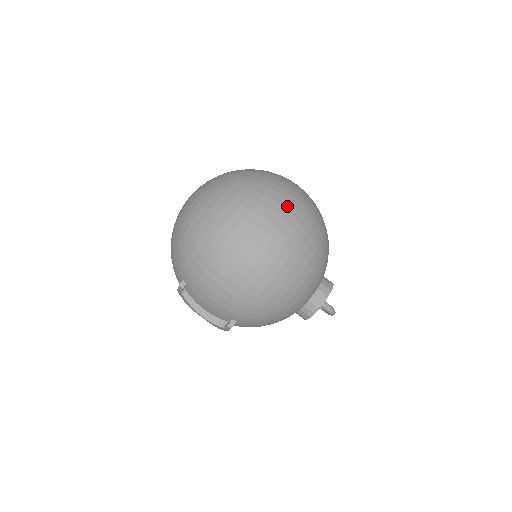
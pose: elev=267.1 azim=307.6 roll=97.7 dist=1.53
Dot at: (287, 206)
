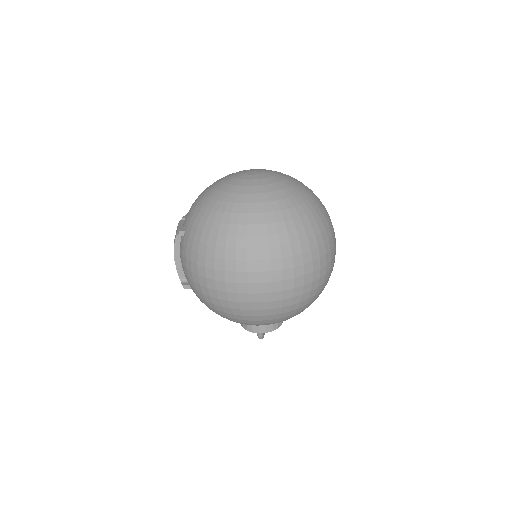
Dot at: (298, 279)
